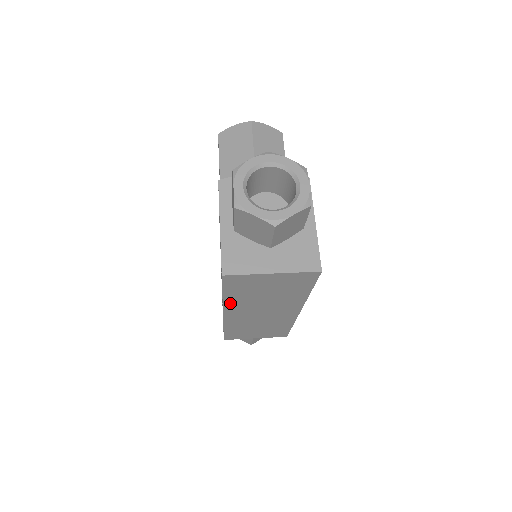
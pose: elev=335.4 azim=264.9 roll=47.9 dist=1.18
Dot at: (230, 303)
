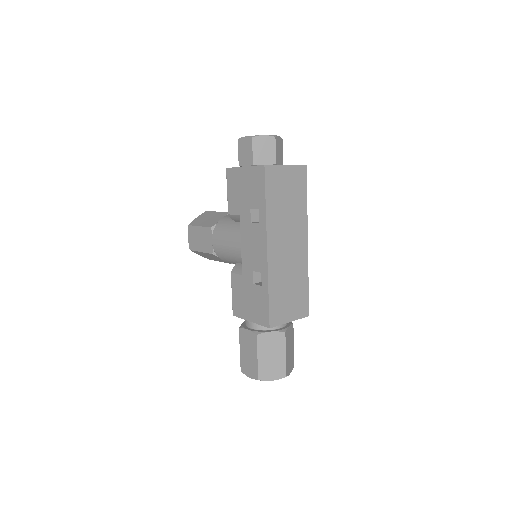
Dot at: (270, 220)
